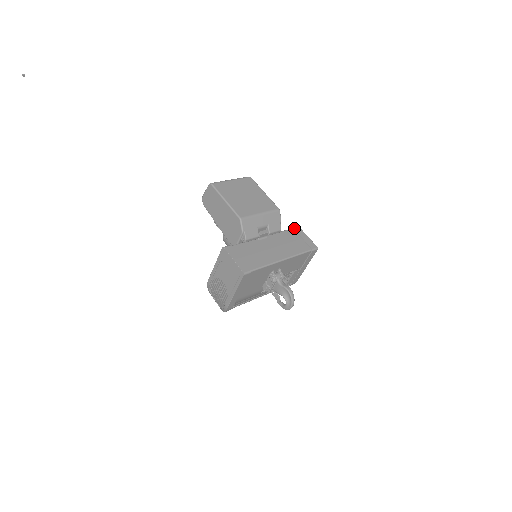
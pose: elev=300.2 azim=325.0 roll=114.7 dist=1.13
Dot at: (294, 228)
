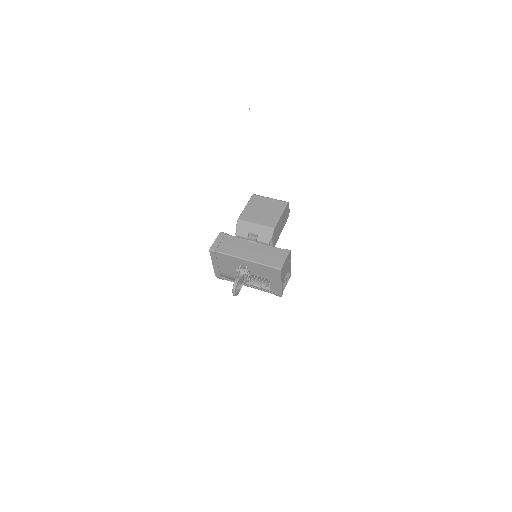
Dot at: (284, 249)
